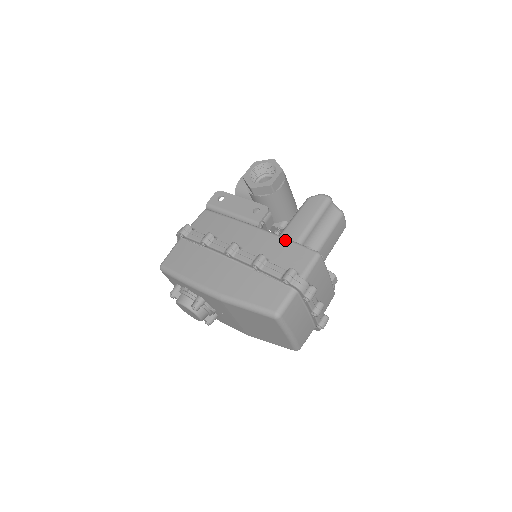
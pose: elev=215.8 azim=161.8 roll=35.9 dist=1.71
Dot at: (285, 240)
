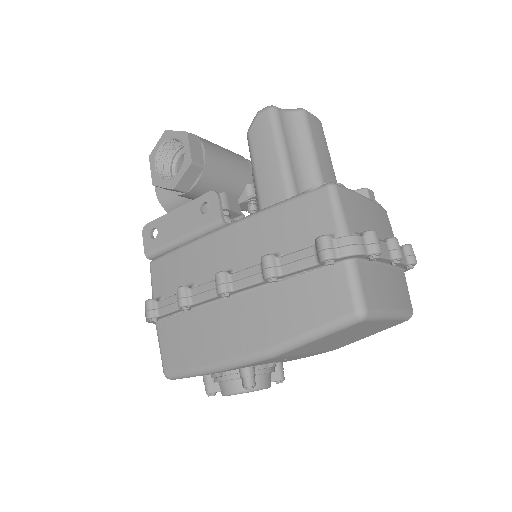
Dot at: (273, 209)
